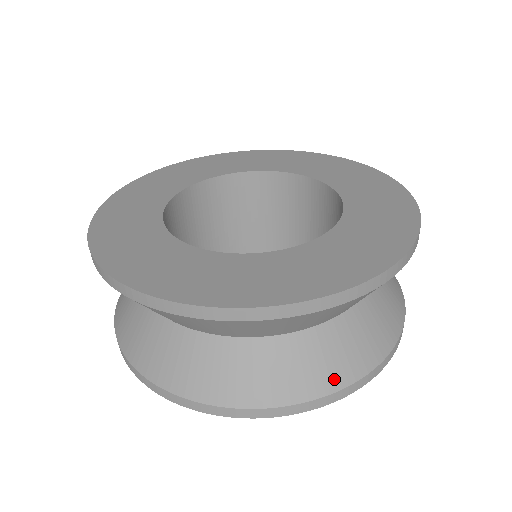
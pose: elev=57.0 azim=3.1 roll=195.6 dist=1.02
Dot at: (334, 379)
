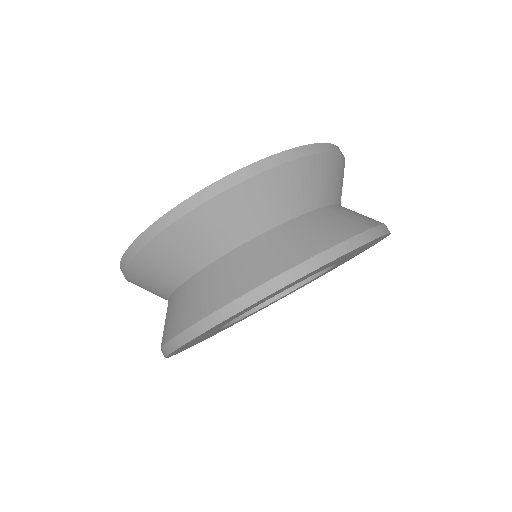
Dot at: (294, 257)
